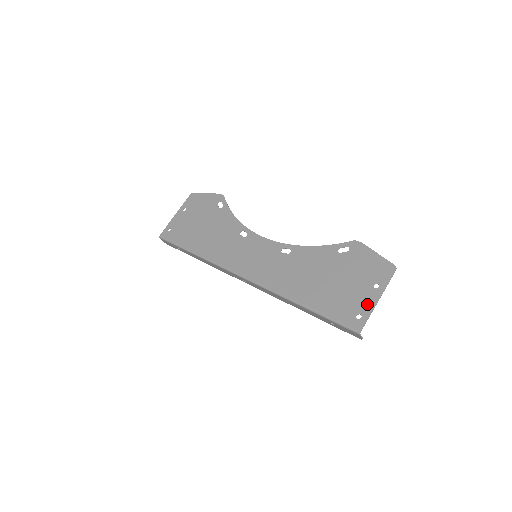
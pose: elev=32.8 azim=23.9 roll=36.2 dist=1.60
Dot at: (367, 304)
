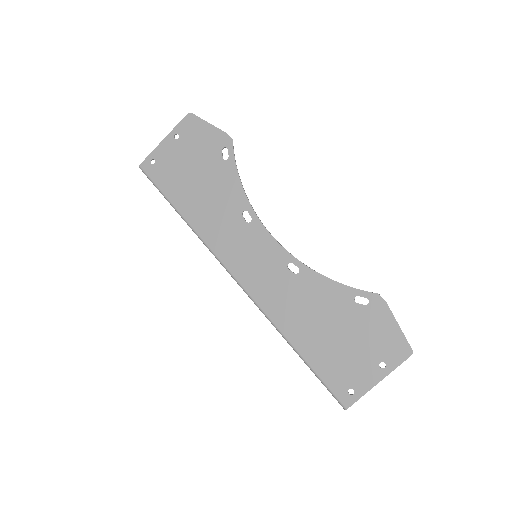
Dot at: (365, 382)
